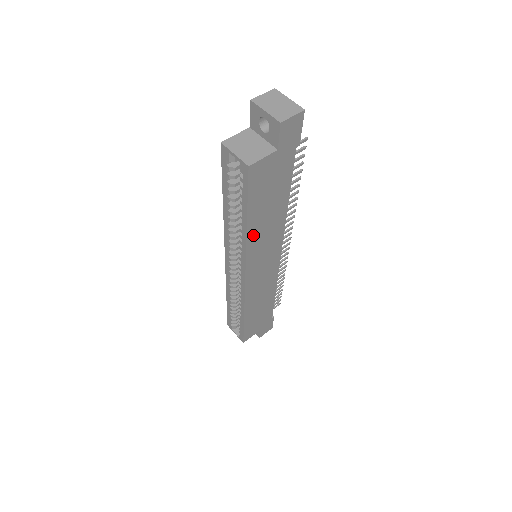
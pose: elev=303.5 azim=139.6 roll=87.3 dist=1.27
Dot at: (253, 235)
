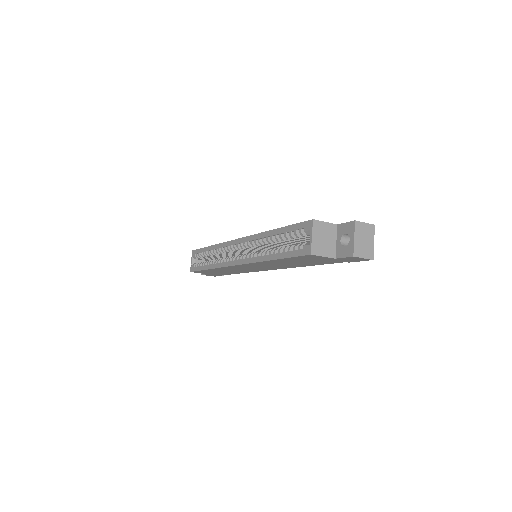
Dot at: (269, 262)
